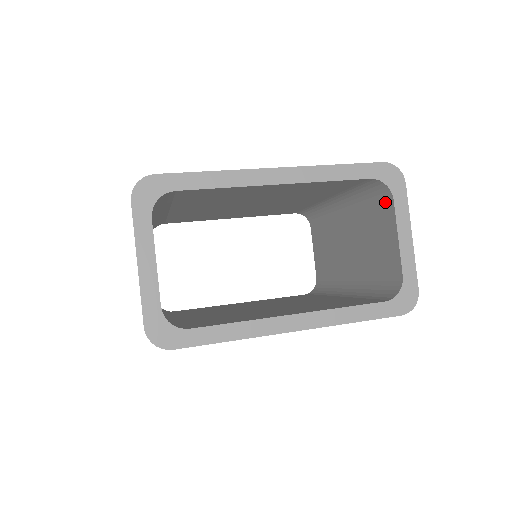
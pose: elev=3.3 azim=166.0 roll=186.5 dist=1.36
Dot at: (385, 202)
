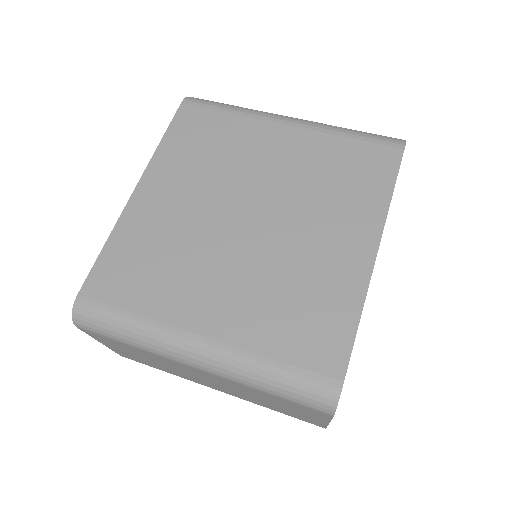
Dot at: occluded
